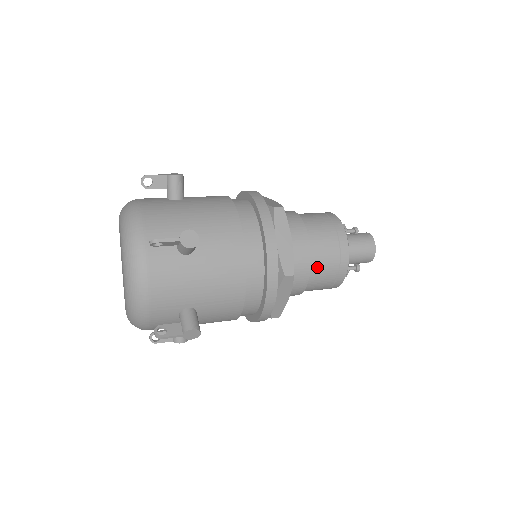
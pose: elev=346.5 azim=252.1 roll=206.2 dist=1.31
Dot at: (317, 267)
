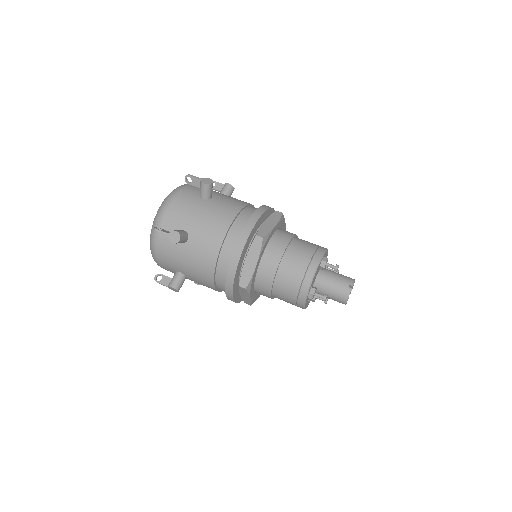
Dot at: occluded
